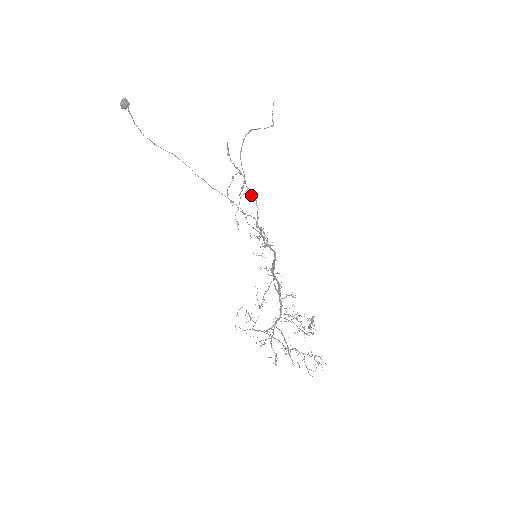
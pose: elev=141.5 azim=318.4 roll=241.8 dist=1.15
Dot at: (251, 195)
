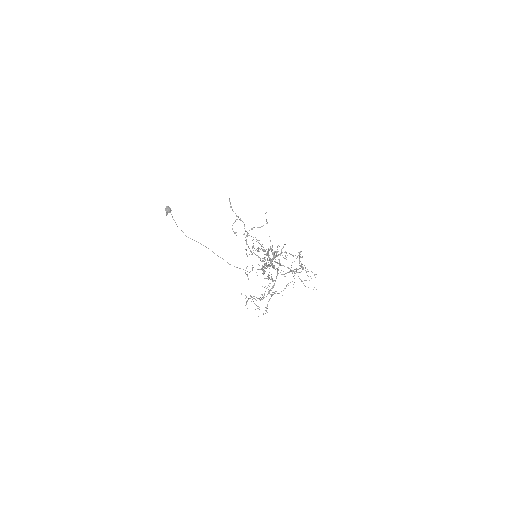
Dot at: occluded
